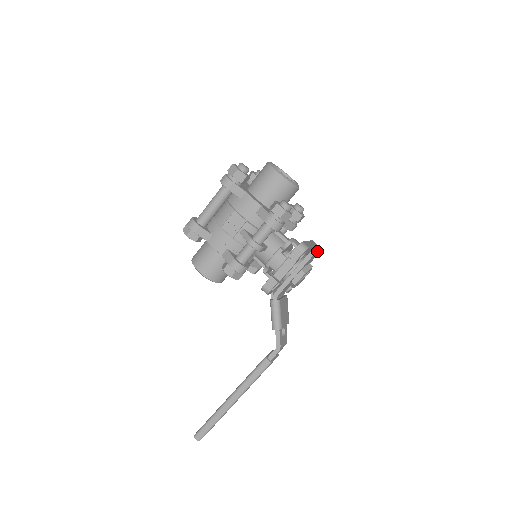
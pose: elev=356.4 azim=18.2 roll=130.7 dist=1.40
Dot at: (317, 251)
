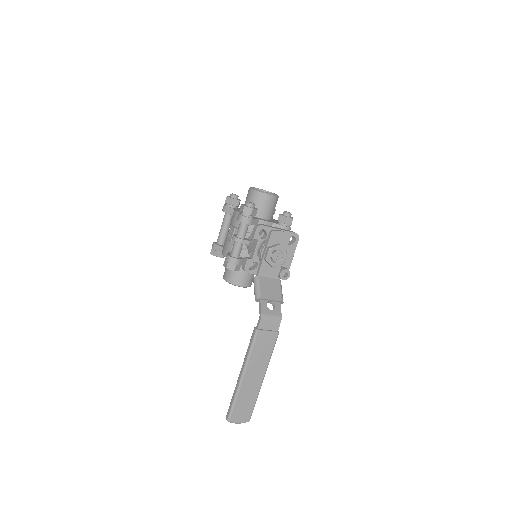
Dot at: (280, 231)
